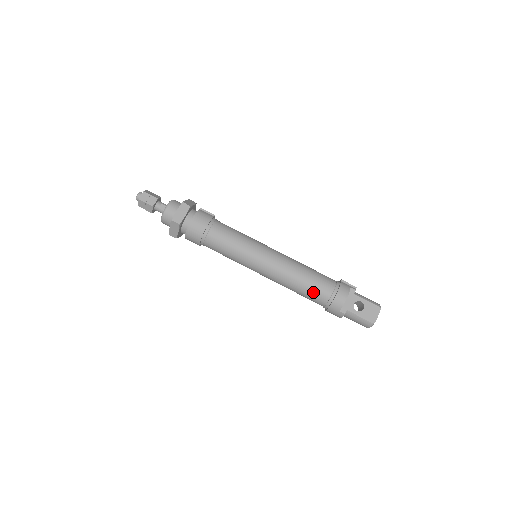
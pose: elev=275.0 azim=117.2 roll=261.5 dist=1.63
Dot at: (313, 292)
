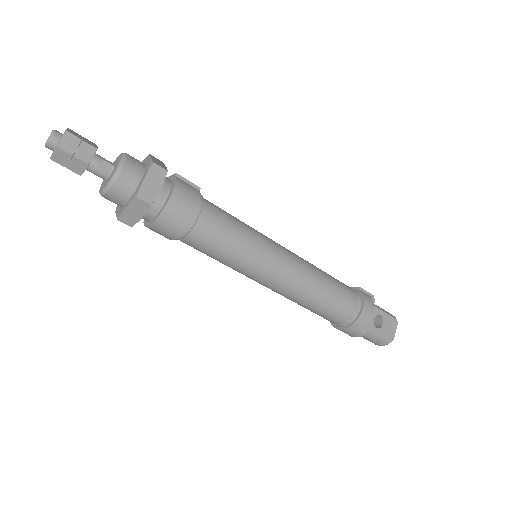
Dot at: (334, 309)
